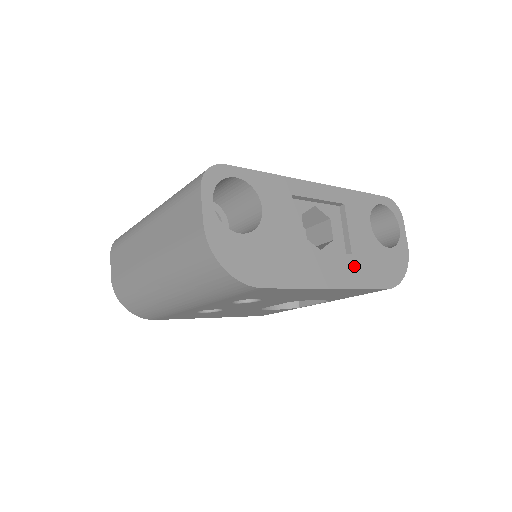
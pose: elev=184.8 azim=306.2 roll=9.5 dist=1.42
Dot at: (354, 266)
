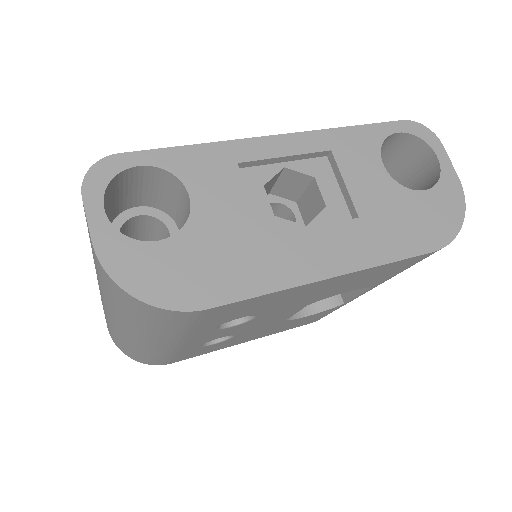
Dot at: (366, 234)
